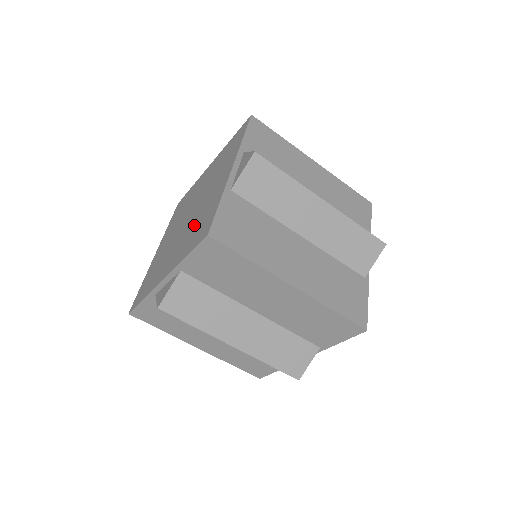
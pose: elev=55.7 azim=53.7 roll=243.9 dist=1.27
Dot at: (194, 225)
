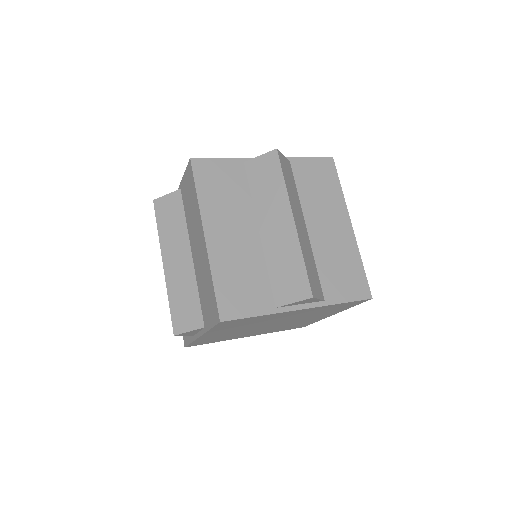
Dot at: occluded
